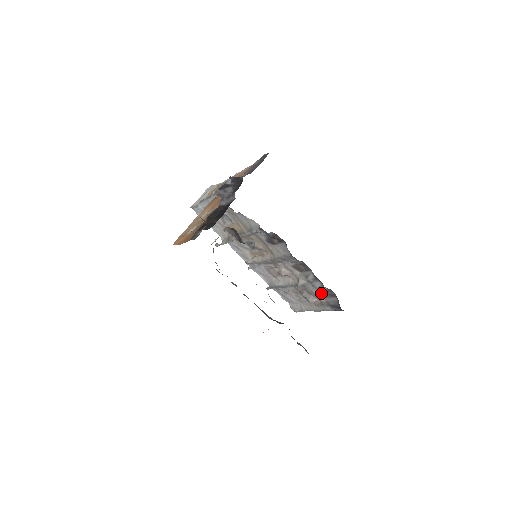
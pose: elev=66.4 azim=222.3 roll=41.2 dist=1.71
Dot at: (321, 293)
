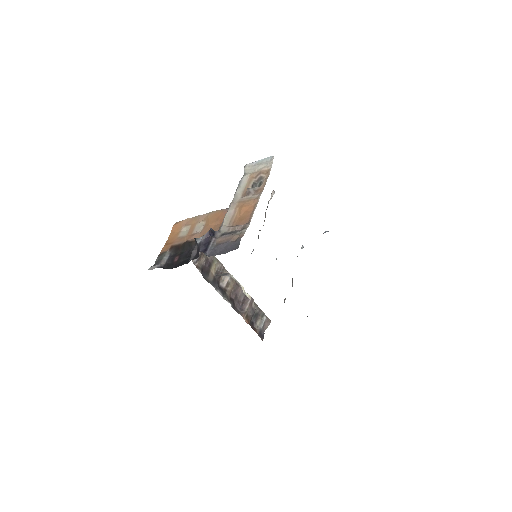
Dot at: occluded
